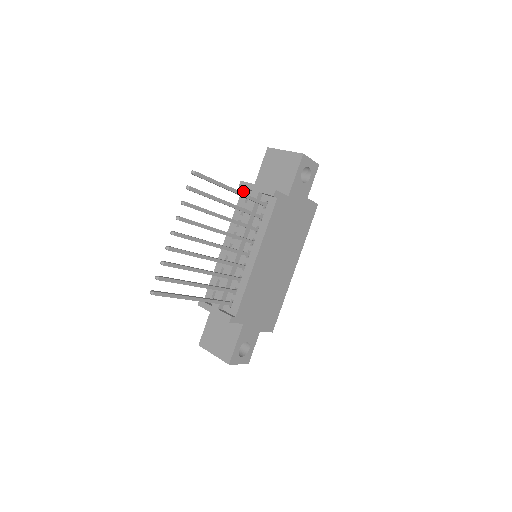
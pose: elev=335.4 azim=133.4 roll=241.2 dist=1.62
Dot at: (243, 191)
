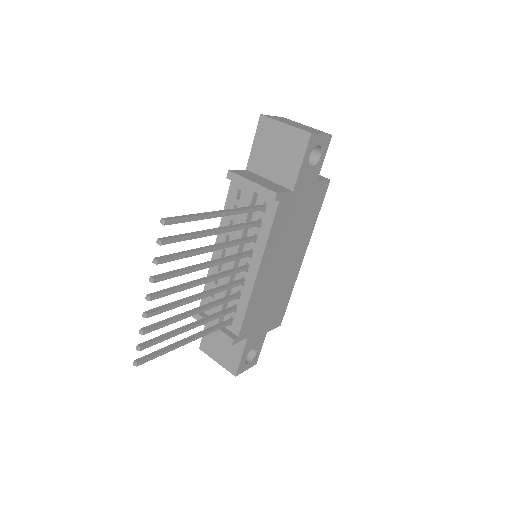
Dot at: (233, 182)
